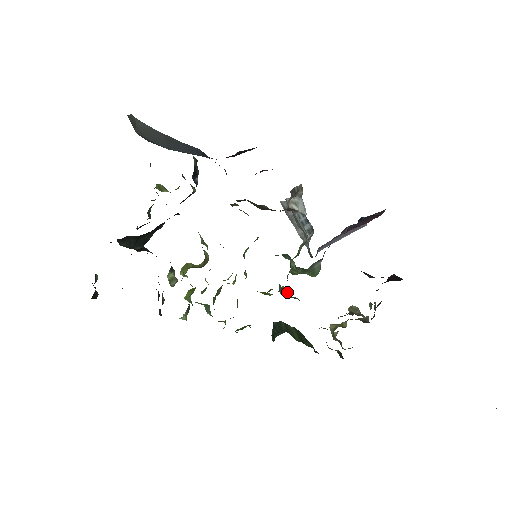
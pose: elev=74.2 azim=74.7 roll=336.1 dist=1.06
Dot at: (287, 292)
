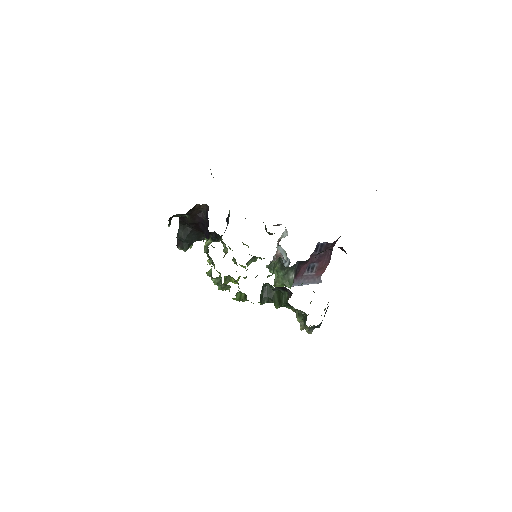
Dot at: occluded
